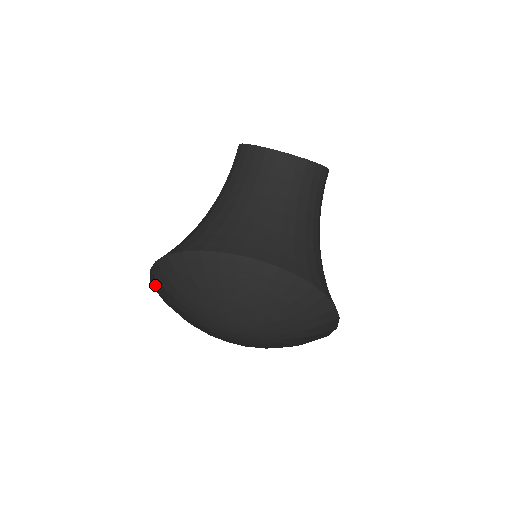
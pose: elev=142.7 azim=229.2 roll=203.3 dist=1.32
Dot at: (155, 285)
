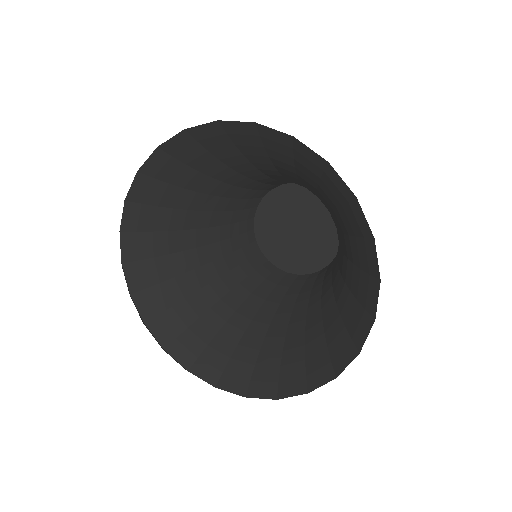
Dot at: occluded
